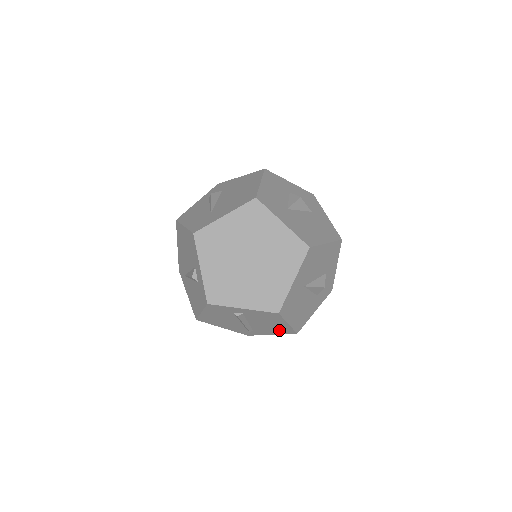
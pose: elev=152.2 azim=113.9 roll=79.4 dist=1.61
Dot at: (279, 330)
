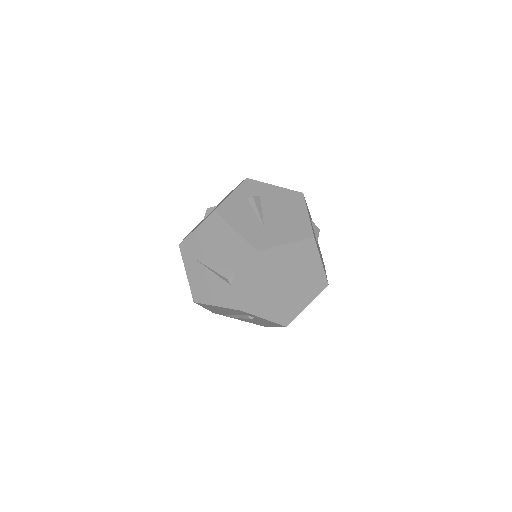
Dot at: (255, 323)
